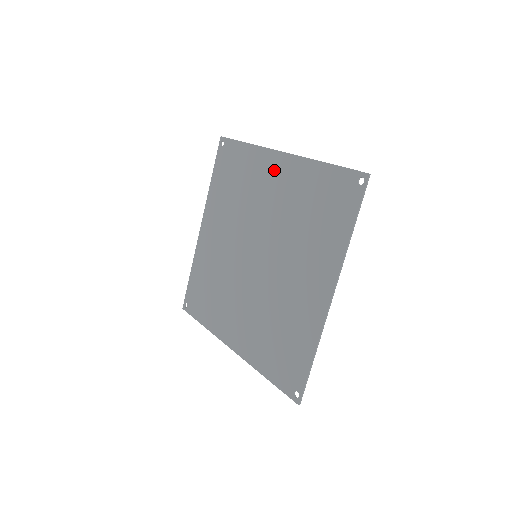
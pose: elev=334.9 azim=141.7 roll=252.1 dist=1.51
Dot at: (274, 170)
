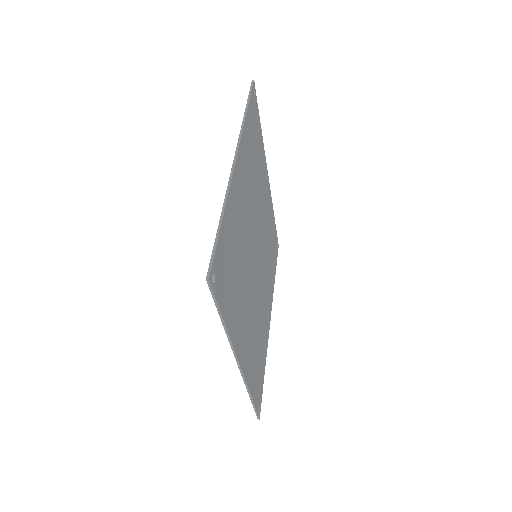
Dot at: occluded
